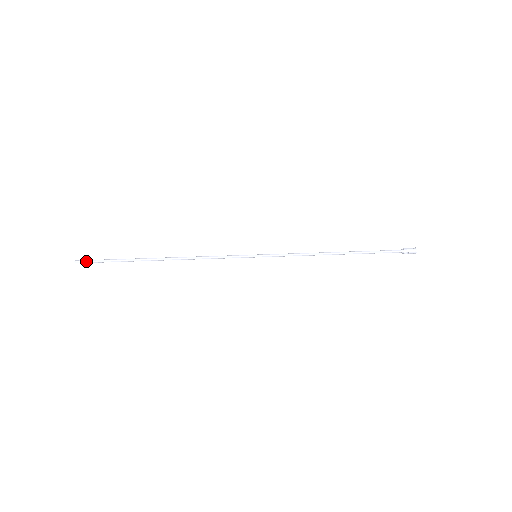
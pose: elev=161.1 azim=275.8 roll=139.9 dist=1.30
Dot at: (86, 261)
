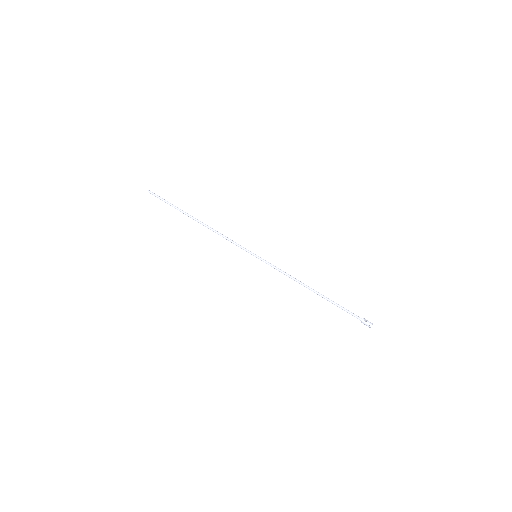
Dot at: occluded
